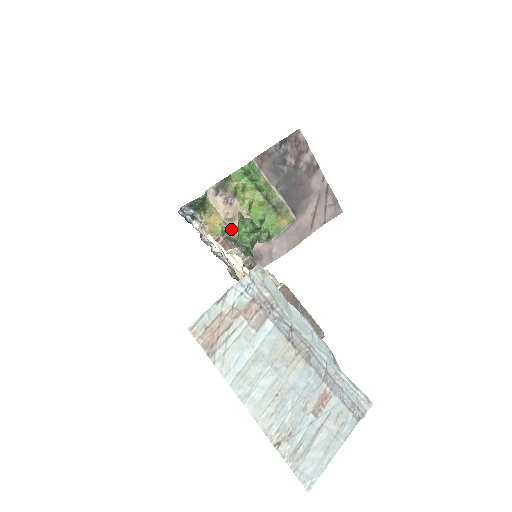
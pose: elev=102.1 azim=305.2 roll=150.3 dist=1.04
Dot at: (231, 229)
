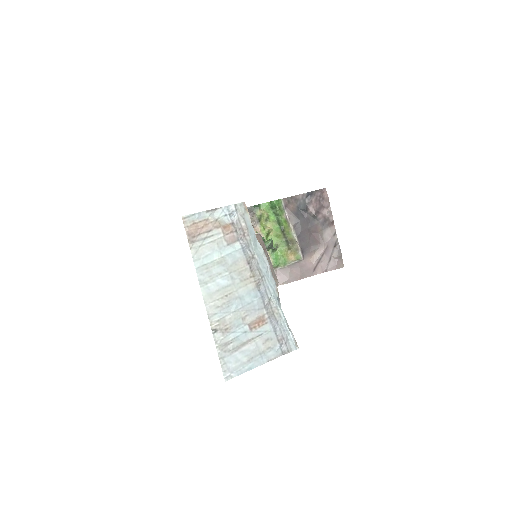
Dot at: occluded
